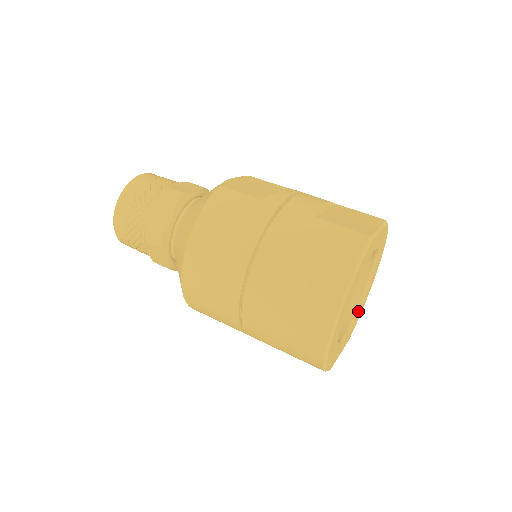
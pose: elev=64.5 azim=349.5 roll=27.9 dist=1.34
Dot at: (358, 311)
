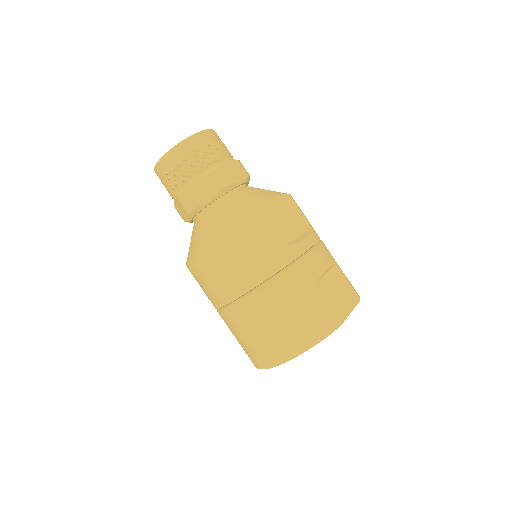
Dot at: occluded
